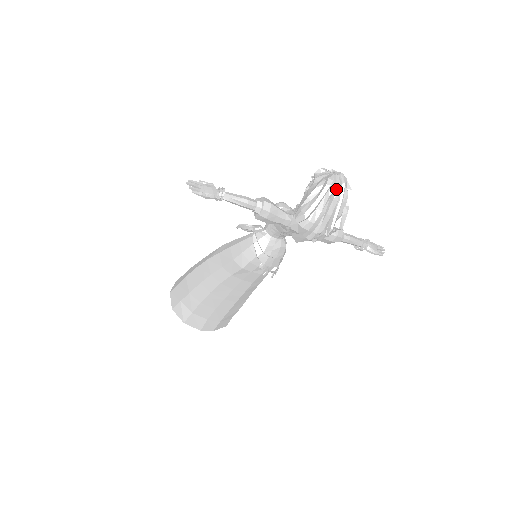
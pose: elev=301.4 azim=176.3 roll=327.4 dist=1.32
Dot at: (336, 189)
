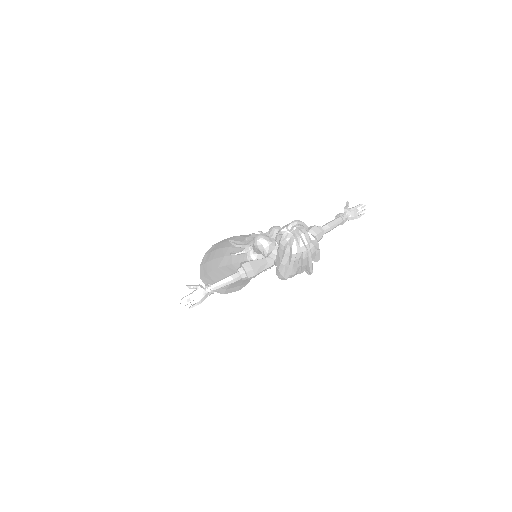
Dot at: (302, 251)
